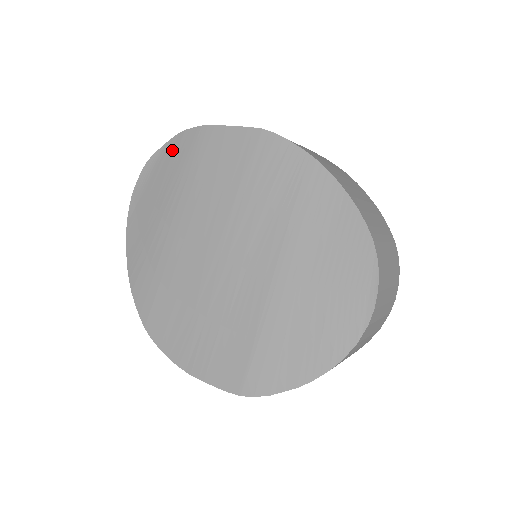
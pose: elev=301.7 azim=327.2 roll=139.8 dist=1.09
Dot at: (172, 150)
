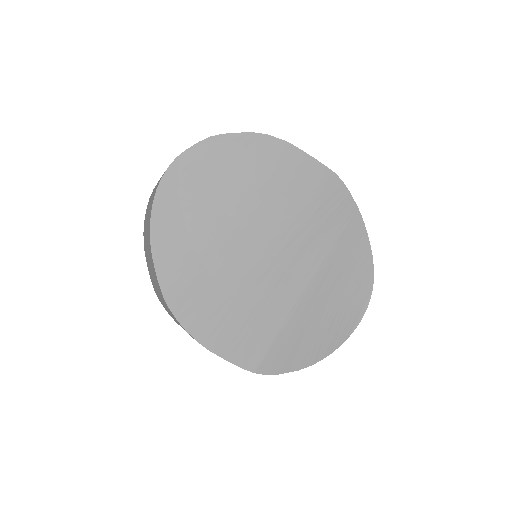
Dot at: (247, 143)
